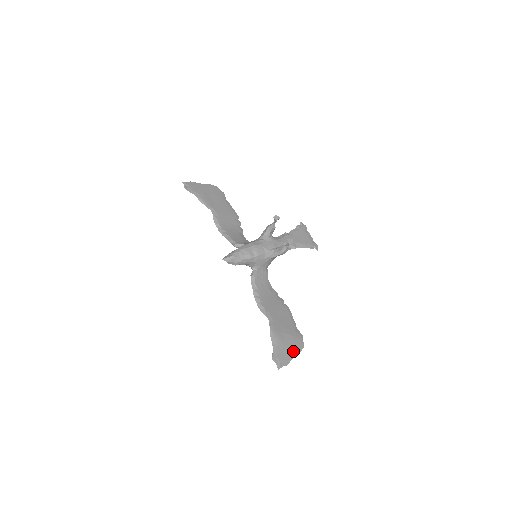
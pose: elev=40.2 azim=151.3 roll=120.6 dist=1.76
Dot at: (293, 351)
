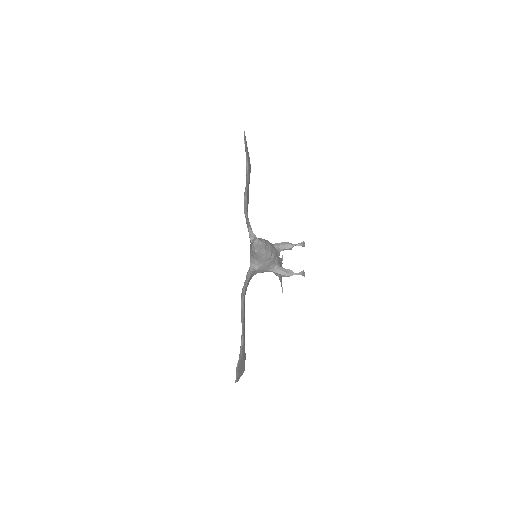
Dot at: (242, 370)
